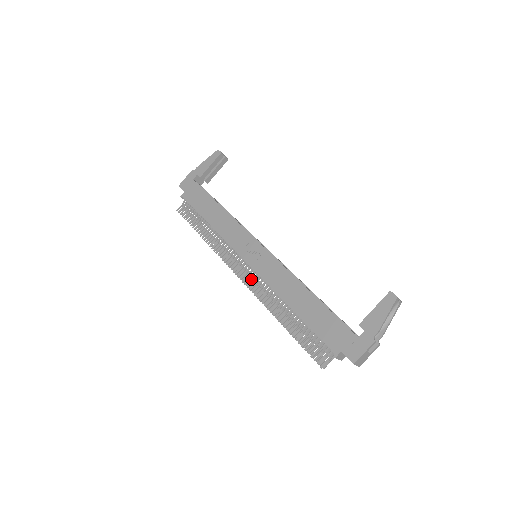
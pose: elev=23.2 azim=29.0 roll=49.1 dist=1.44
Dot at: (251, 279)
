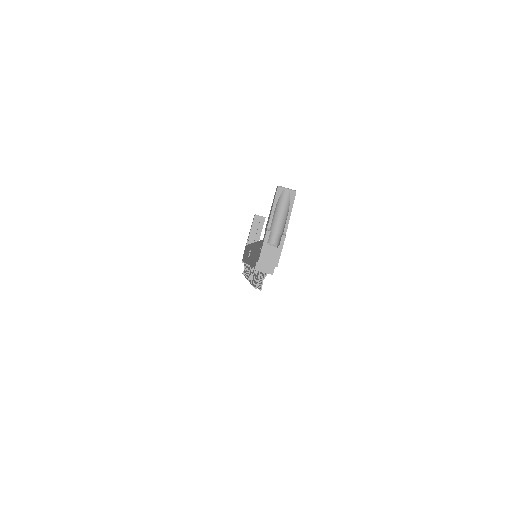
Dot at: occluded
